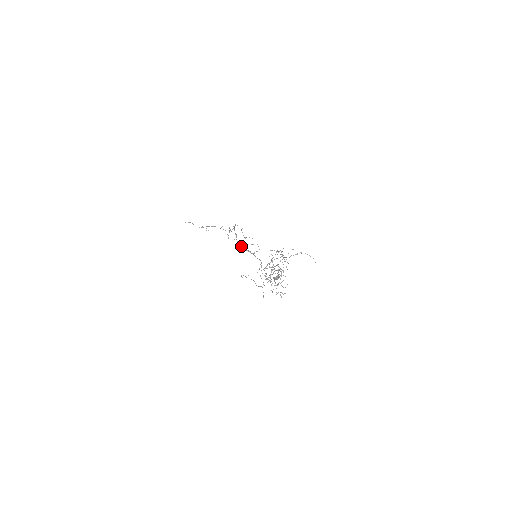
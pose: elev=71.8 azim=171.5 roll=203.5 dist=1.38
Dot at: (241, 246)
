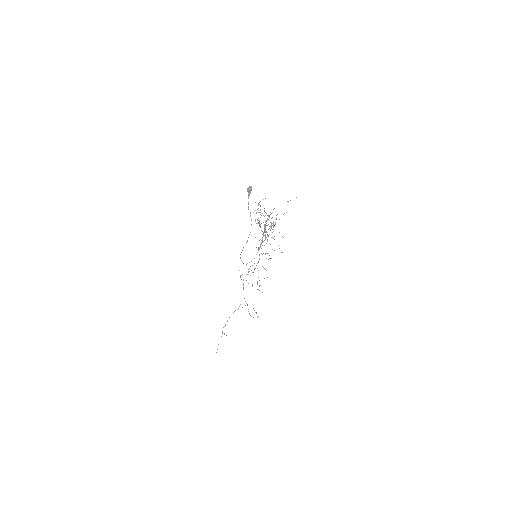
Dot at: (247, 274)
